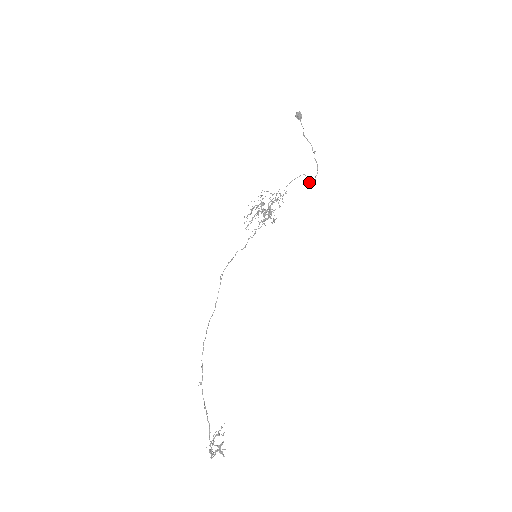
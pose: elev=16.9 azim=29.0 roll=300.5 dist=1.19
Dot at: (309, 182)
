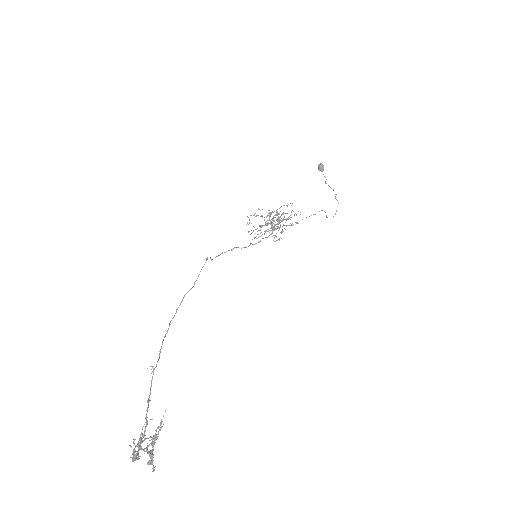
Dot at: occluded
